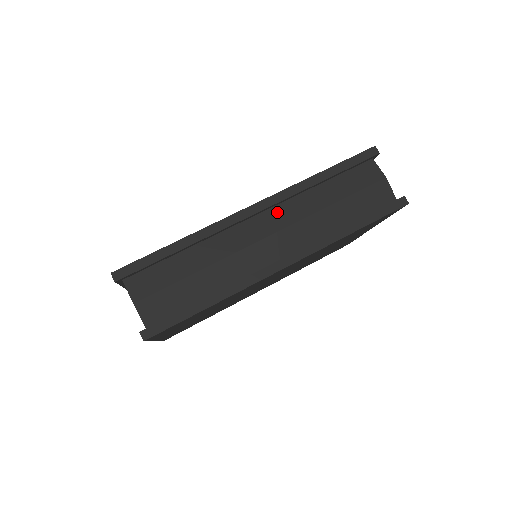
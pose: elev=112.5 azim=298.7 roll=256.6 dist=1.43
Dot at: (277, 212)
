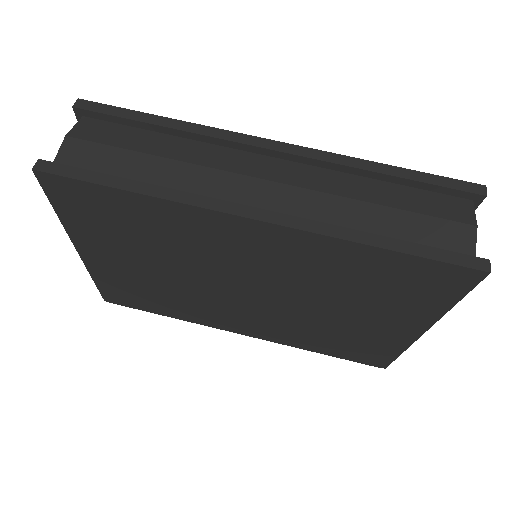
Dot at: (301, 169)
